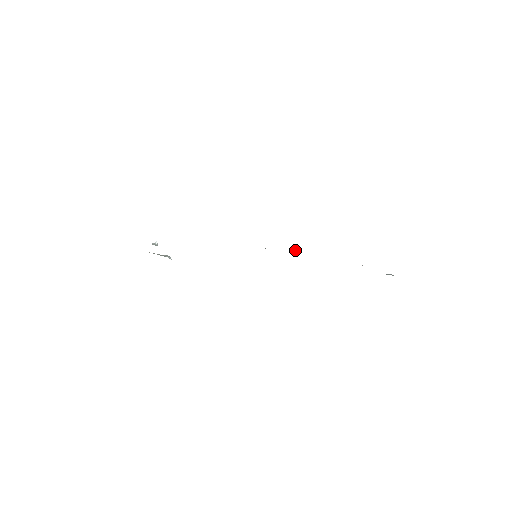
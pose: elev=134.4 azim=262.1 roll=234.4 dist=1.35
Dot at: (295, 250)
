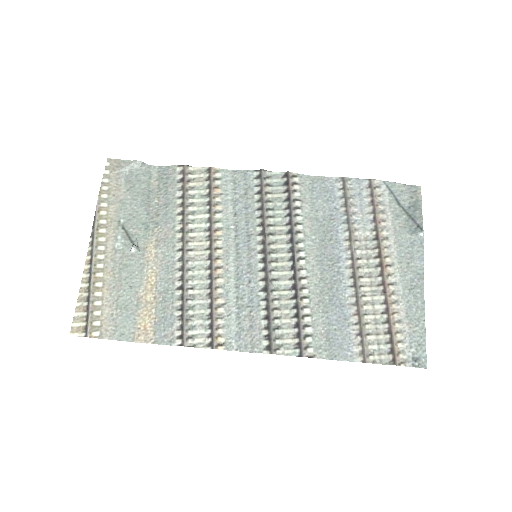
Dot at: (299, 300)
